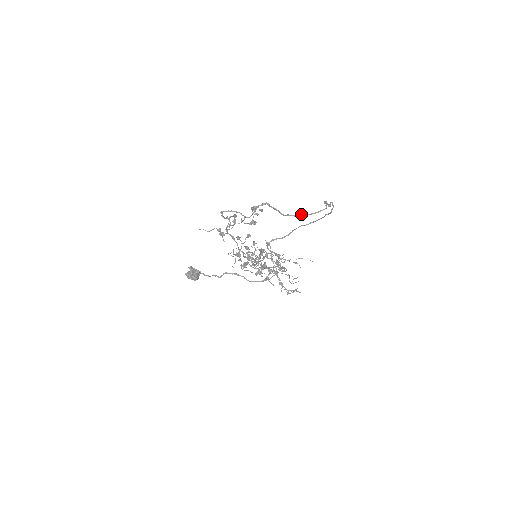
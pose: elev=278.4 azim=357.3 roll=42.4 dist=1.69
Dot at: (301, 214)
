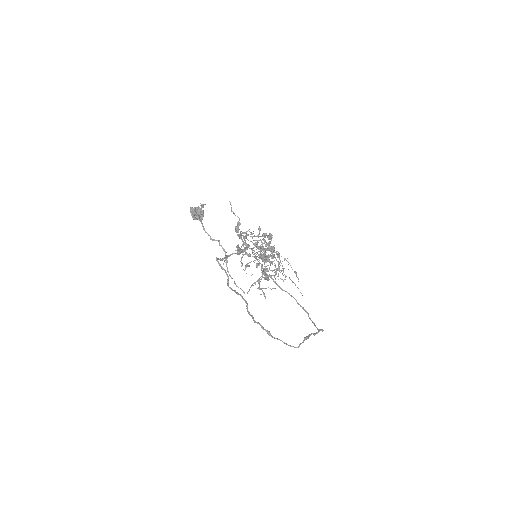
Dot at: (269, 334)
